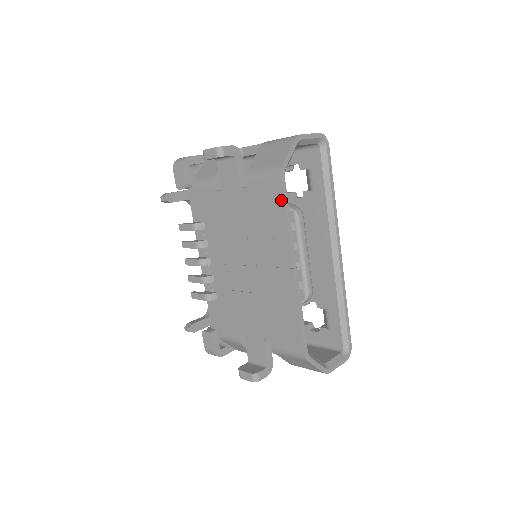
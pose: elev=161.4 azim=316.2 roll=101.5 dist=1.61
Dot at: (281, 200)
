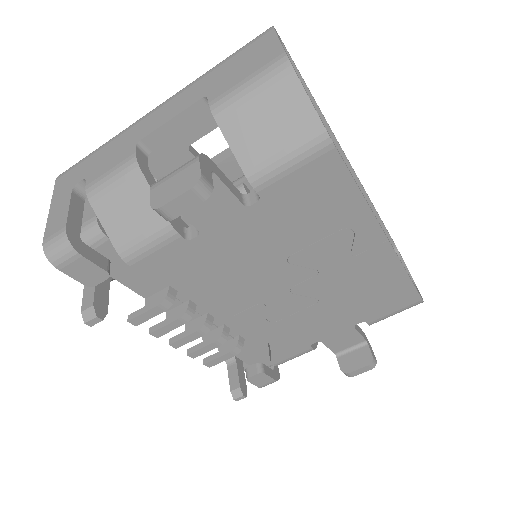
Dot at: (344, 177)
